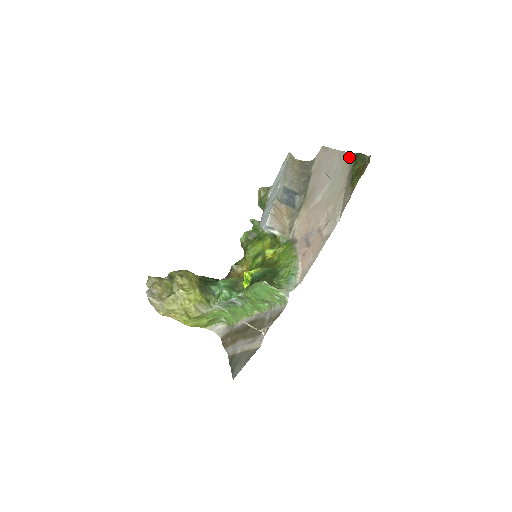
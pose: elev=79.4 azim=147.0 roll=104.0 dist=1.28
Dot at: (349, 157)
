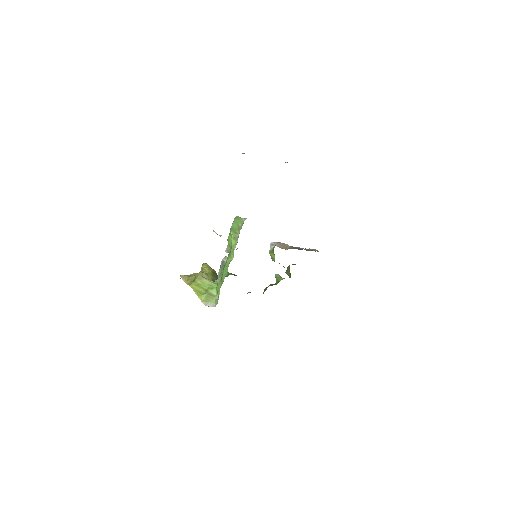
Dot at: occluded
